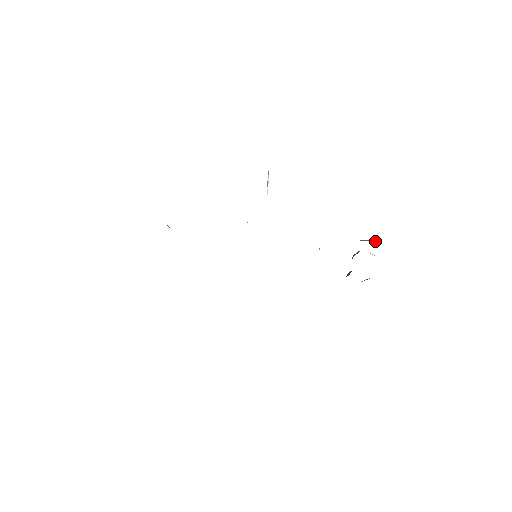
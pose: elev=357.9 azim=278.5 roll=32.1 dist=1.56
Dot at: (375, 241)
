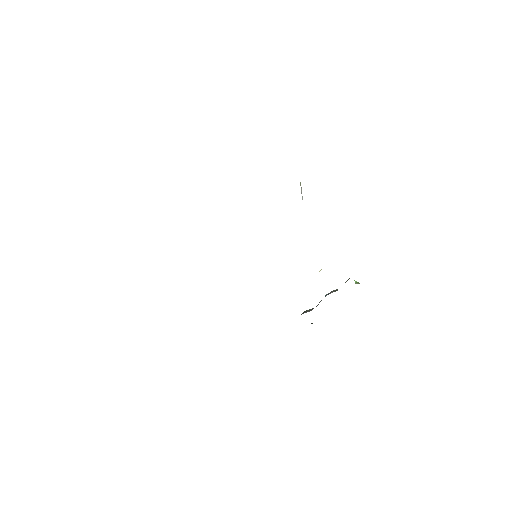
Dot at: (359, 283)
